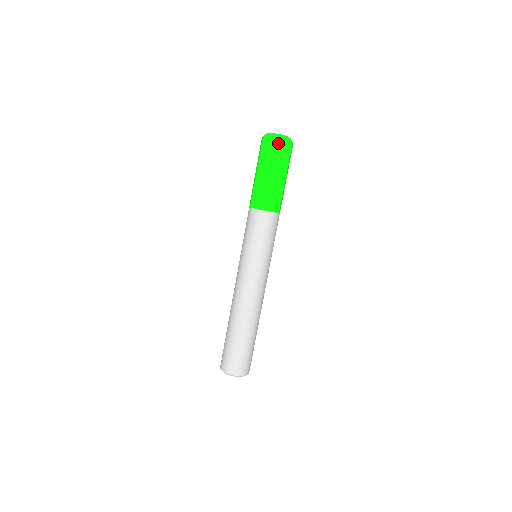
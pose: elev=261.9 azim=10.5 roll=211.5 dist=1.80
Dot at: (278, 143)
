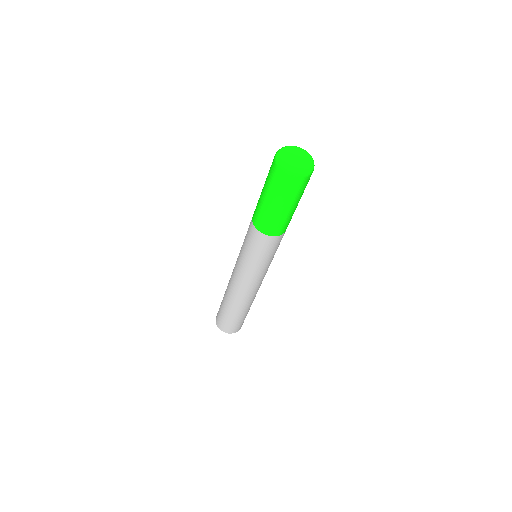
Dot at: (308, 178)
